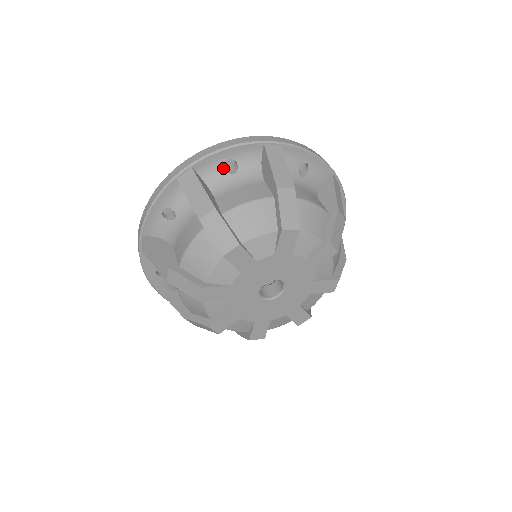
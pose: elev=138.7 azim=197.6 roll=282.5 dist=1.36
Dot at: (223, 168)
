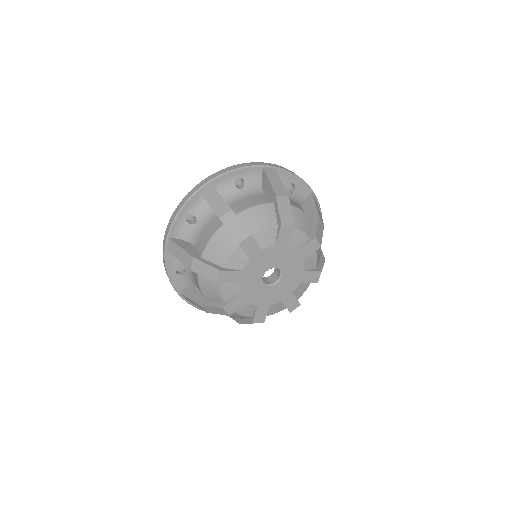
Dot at: (187, 224)
